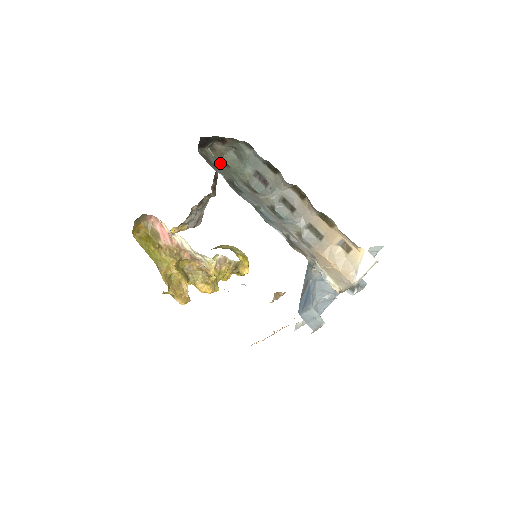
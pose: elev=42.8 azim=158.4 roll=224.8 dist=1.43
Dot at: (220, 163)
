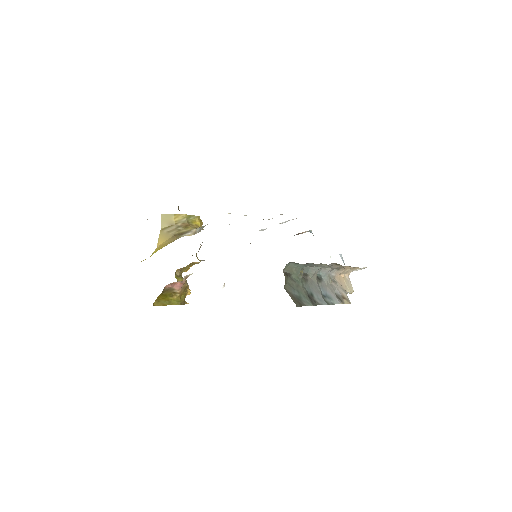
Dot at: (291, 284)
